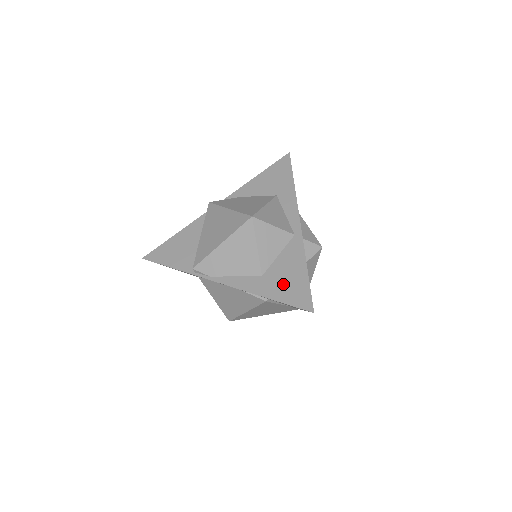
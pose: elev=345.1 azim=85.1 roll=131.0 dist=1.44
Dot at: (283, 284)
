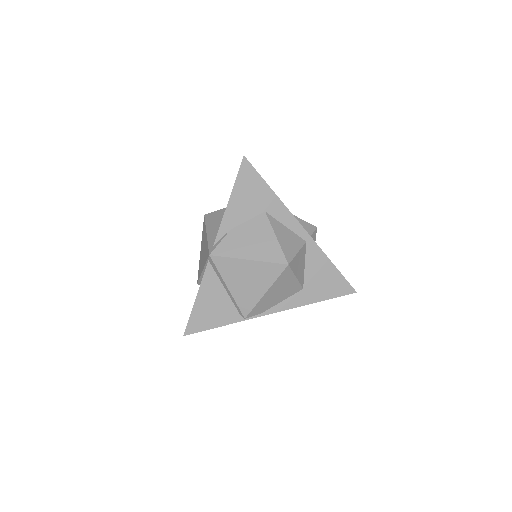
Dot at: (323, 286)
